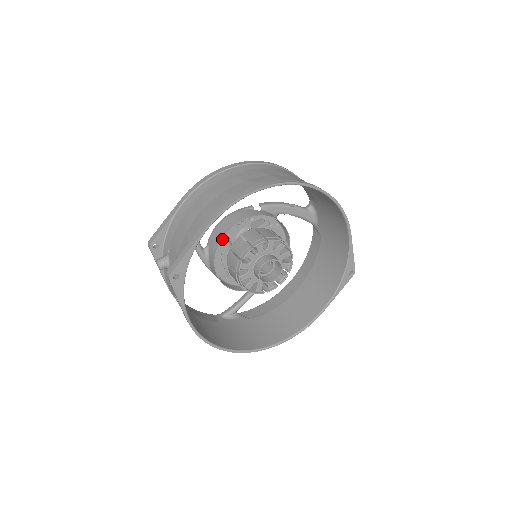
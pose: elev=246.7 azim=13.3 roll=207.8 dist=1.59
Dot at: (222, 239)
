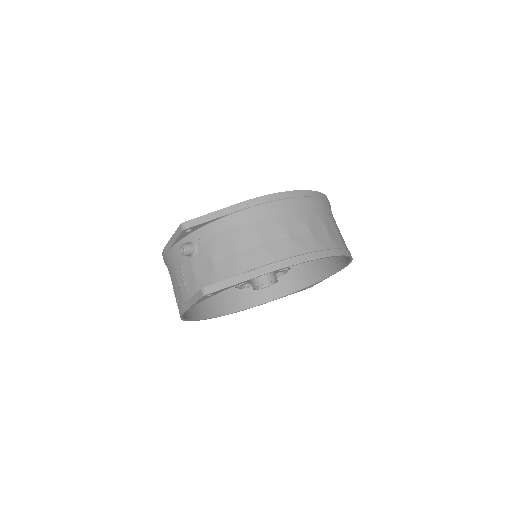
Dot at: occluded
